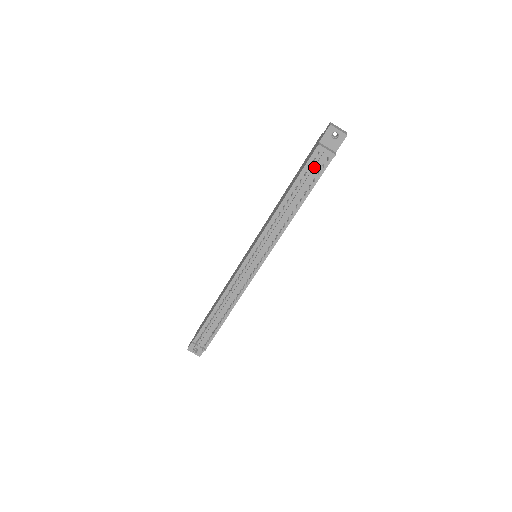
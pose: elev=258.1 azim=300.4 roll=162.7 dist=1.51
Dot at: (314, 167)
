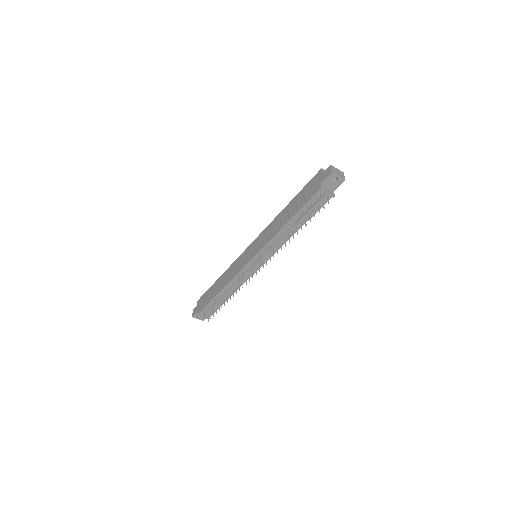
Dot at: (315, 204)
